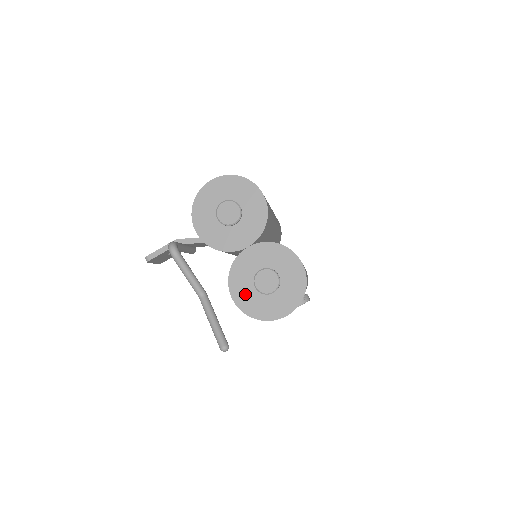
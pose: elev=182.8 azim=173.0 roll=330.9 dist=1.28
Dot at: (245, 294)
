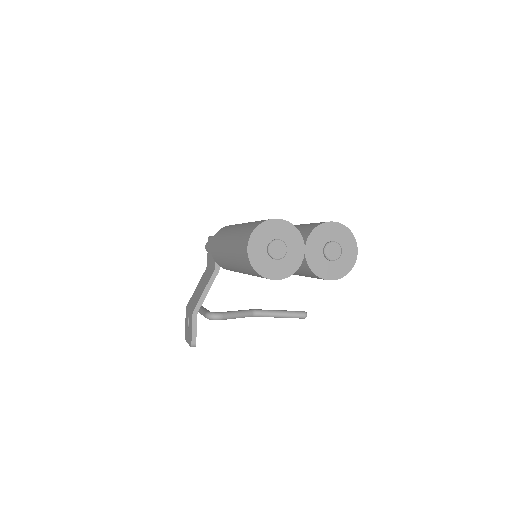
Dot at: (331, 270)
